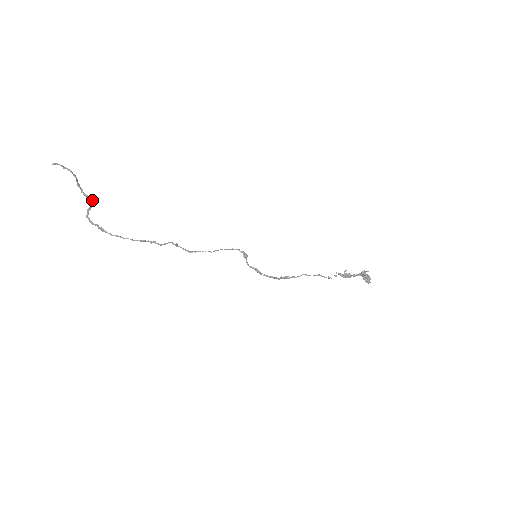
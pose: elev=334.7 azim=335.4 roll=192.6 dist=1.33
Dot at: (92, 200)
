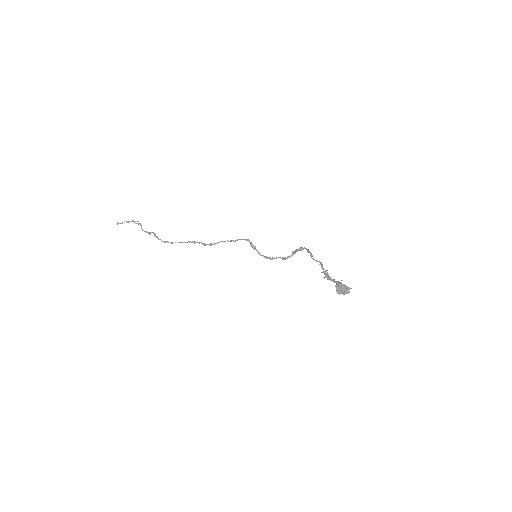
Dot at: (151, 232)
